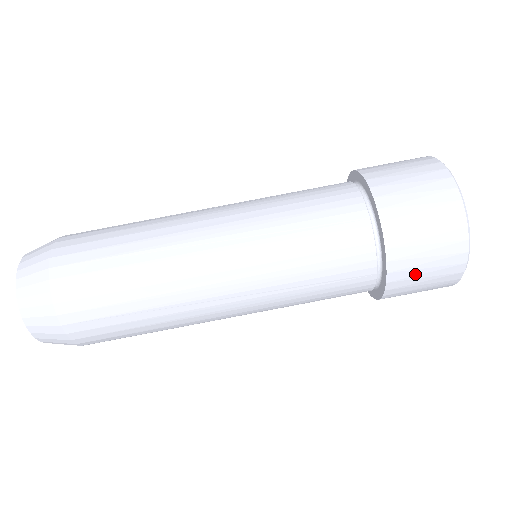
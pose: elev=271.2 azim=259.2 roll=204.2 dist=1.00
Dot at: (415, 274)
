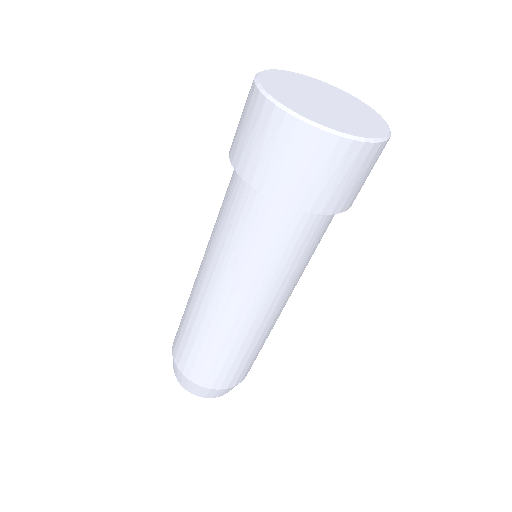
Dot at: (362, 185)
